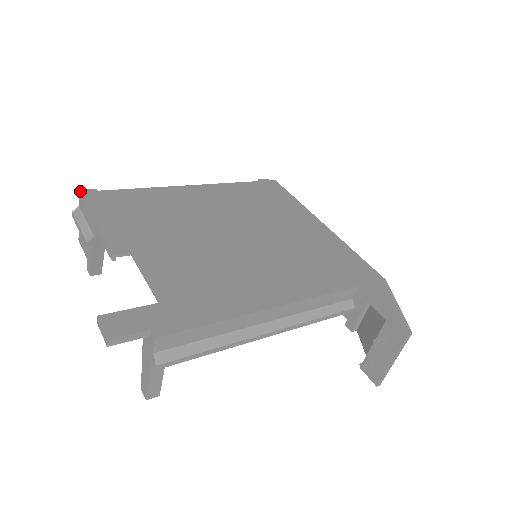
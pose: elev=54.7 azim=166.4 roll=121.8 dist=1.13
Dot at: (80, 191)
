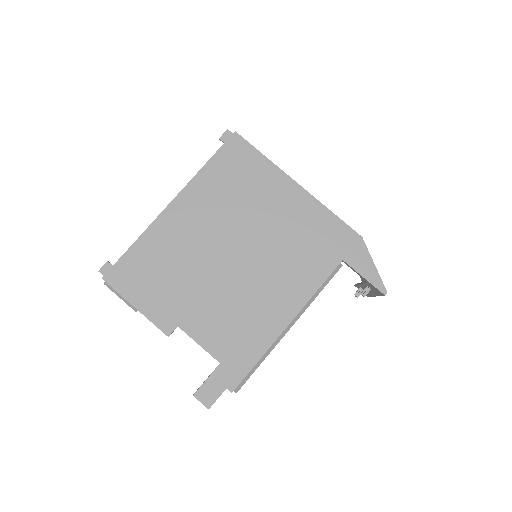
Dot at: occluded
